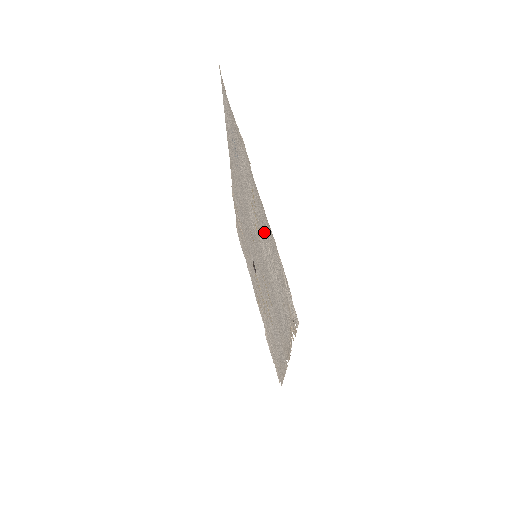
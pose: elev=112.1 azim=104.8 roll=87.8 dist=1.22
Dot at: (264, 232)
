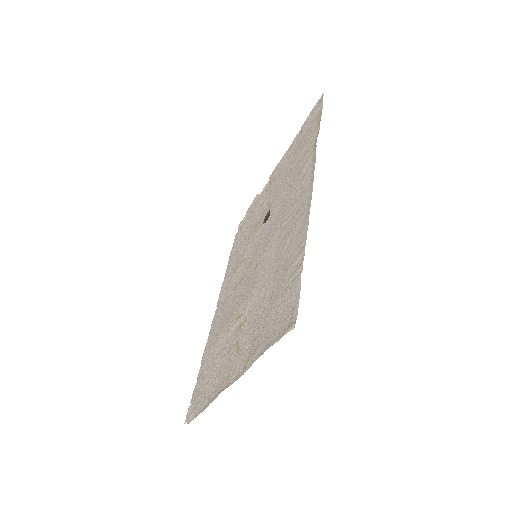
Dot at: (223, 361)
